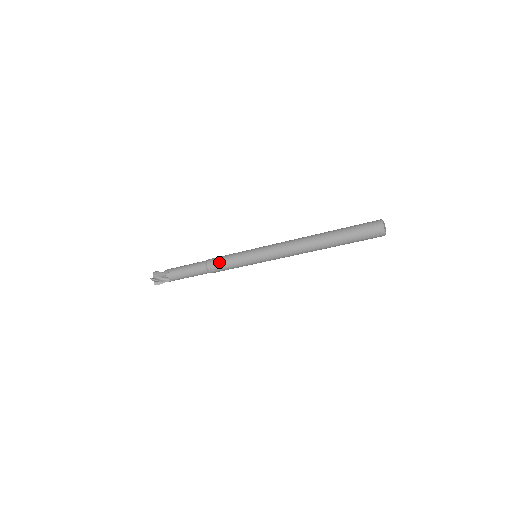
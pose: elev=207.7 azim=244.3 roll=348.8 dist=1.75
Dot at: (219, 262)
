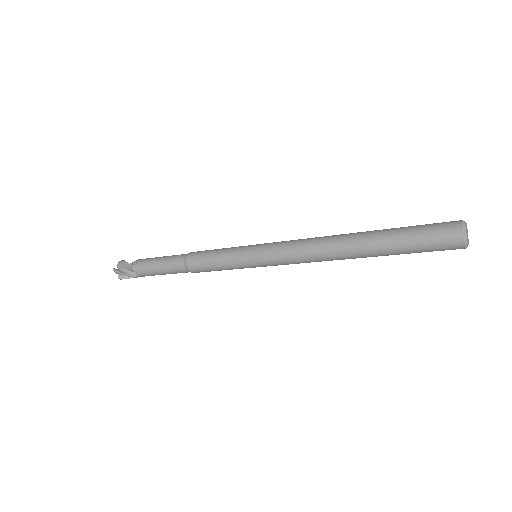
Dot at: (202, 258)
